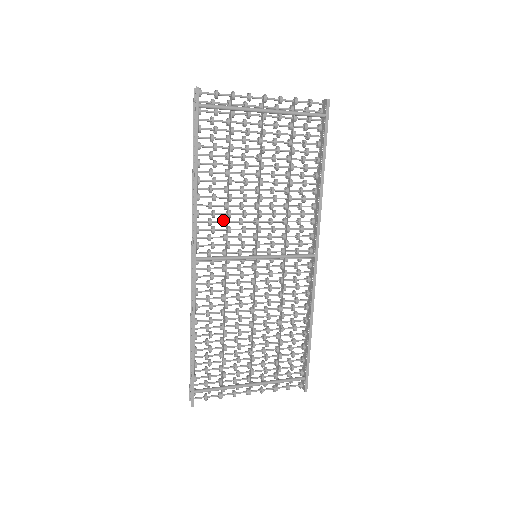
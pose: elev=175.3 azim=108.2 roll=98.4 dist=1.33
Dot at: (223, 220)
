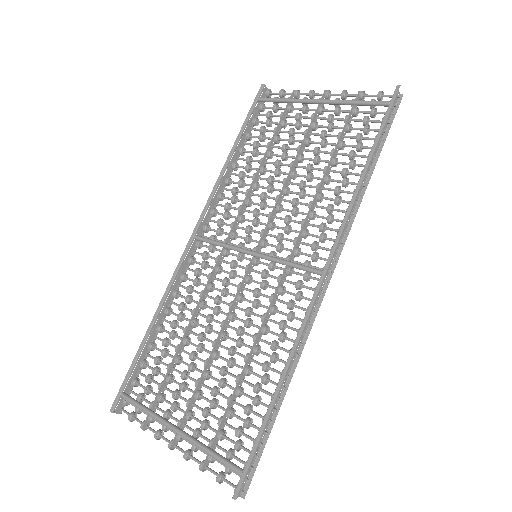
Dot at: (242, 209)
